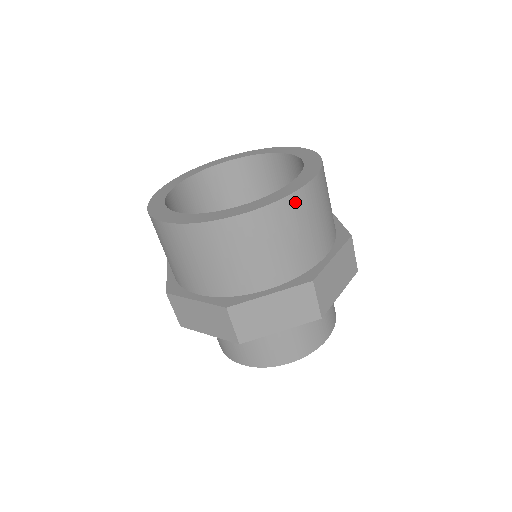
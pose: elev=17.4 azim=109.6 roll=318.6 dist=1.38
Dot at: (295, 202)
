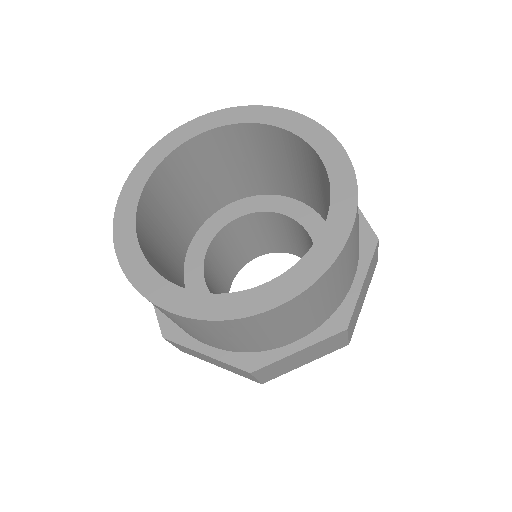
Dot at: (334, 268)
